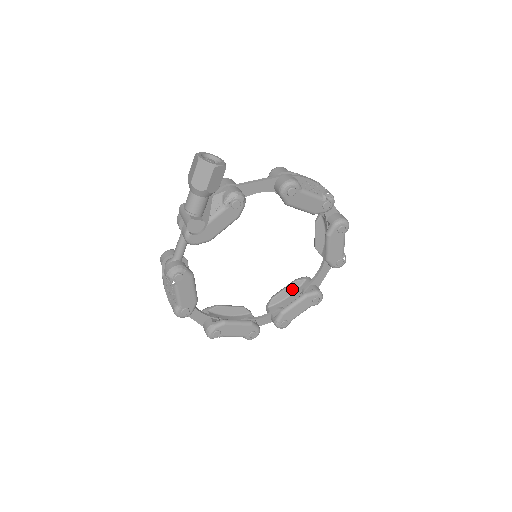
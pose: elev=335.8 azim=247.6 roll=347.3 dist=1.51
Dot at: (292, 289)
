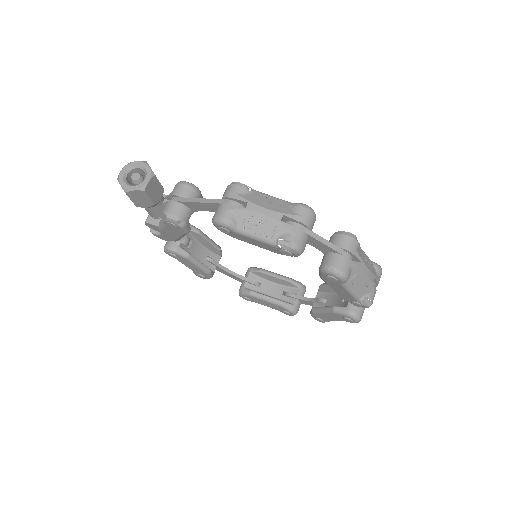
Dot at: occluded
